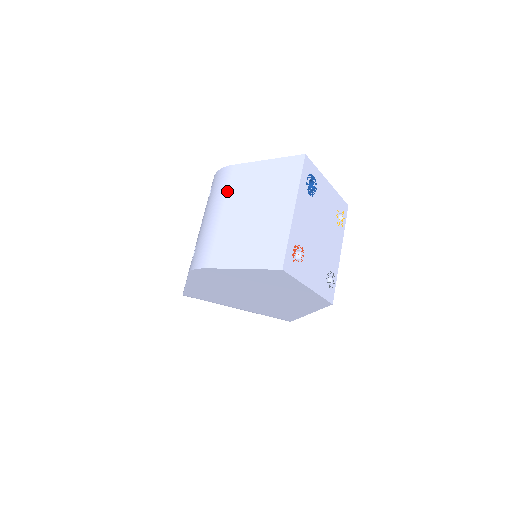
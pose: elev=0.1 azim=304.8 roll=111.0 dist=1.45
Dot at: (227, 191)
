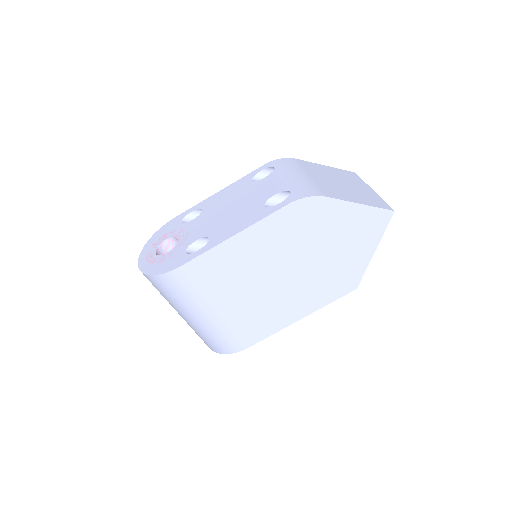
Dot at: (305, 168)
